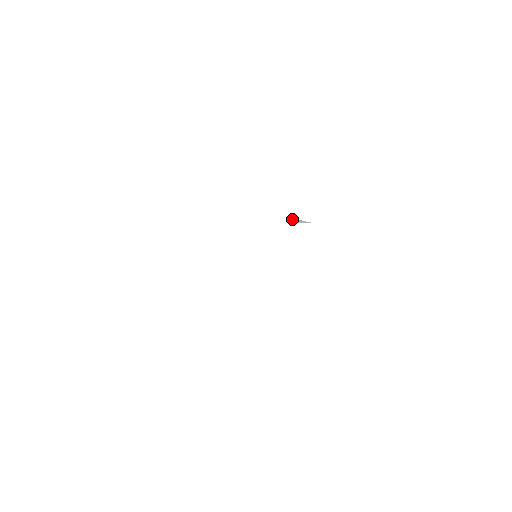
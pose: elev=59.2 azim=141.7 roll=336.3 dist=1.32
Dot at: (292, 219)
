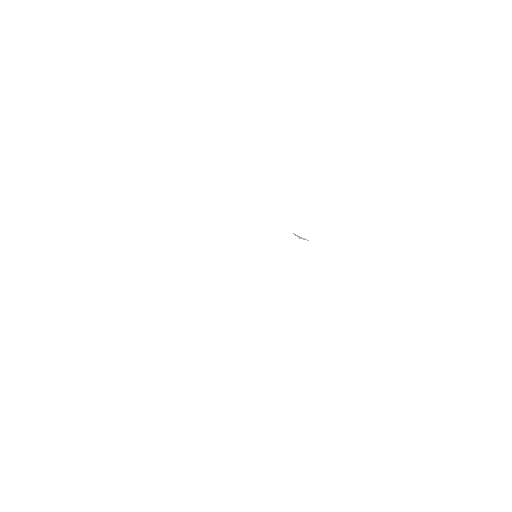
Dot at: (295, 235)
